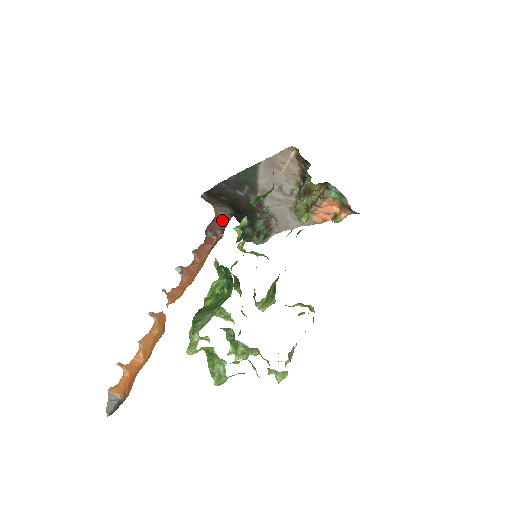
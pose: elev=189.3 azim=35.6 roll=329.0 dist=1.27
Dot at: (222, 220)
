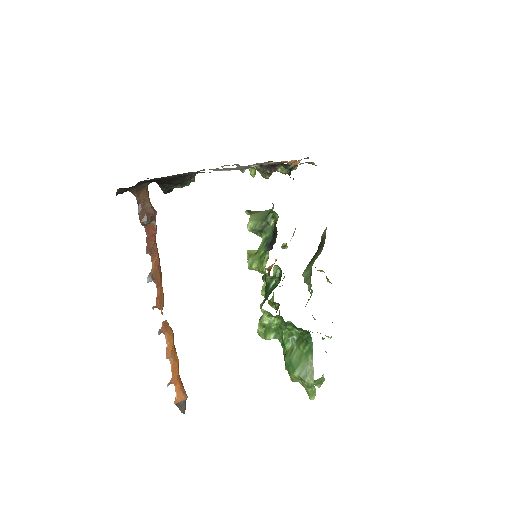
Dot at: (145, 197)
